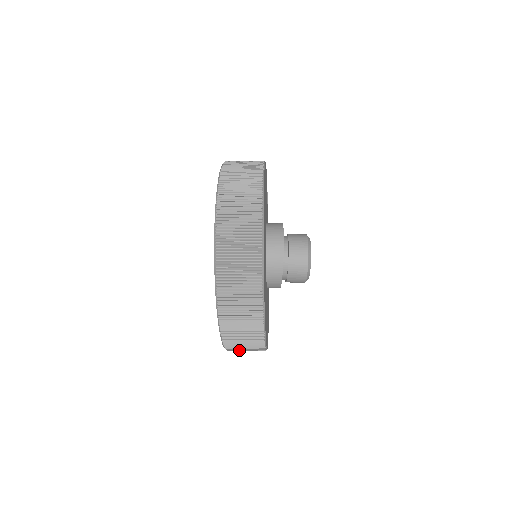
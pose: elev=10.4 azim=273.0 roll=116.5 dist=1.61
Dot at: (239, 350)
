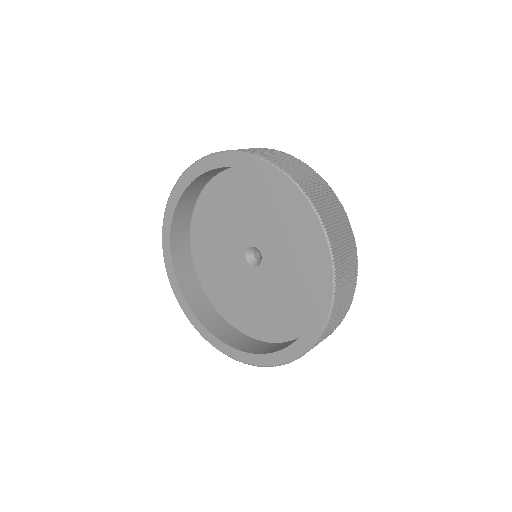
Dot at: occluded
